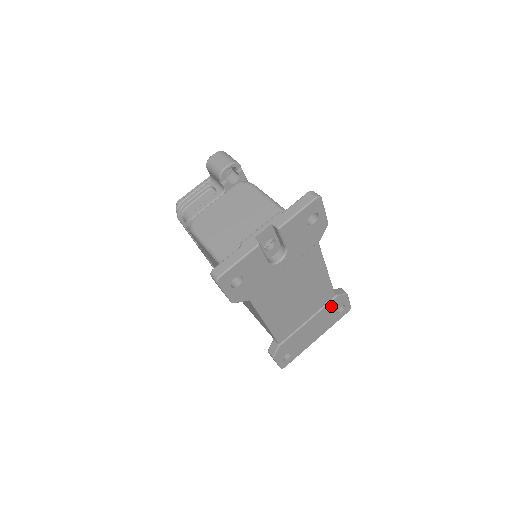
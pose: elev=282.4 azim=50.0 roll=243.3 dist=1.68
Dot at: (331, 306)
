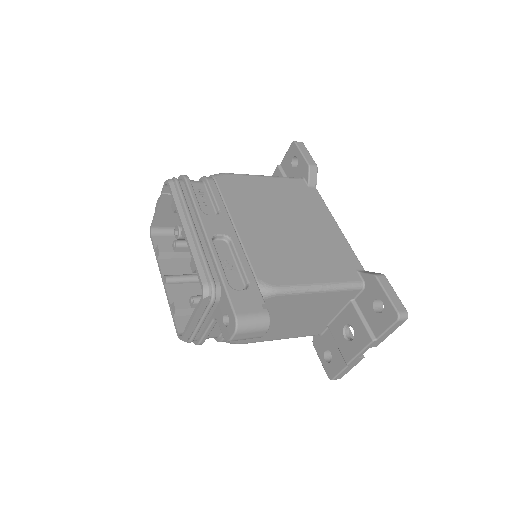
Dot at: occluded
